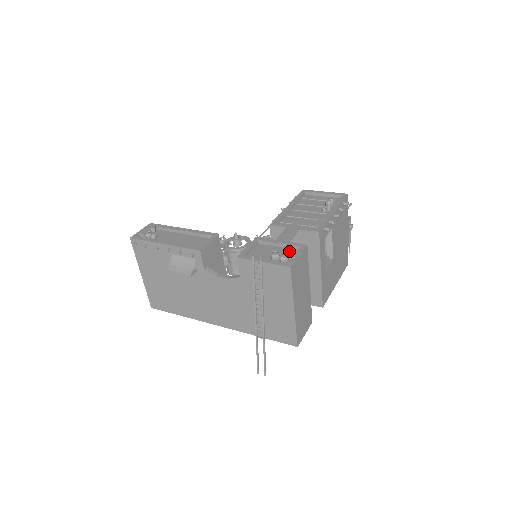
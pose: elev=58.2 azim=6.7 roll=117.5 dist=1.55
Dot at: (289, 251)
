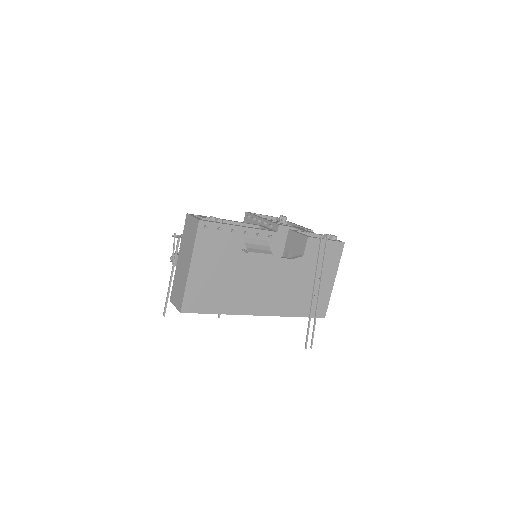
Dot at: occluded
